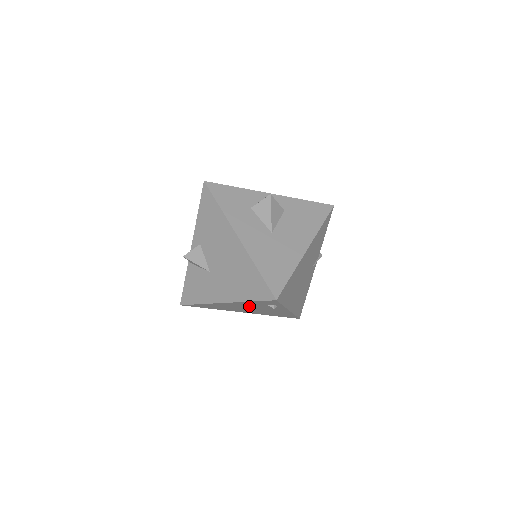
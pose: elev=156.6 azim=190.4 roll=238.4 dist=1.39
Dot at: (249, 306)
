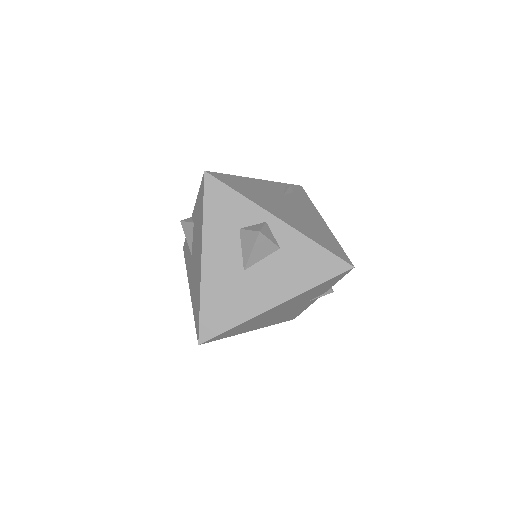
Dot at: occluded
